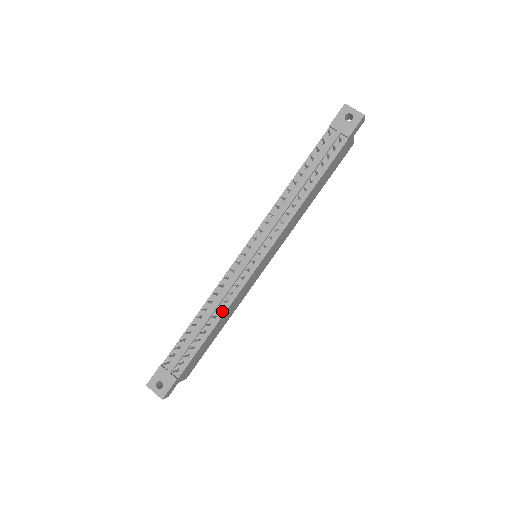
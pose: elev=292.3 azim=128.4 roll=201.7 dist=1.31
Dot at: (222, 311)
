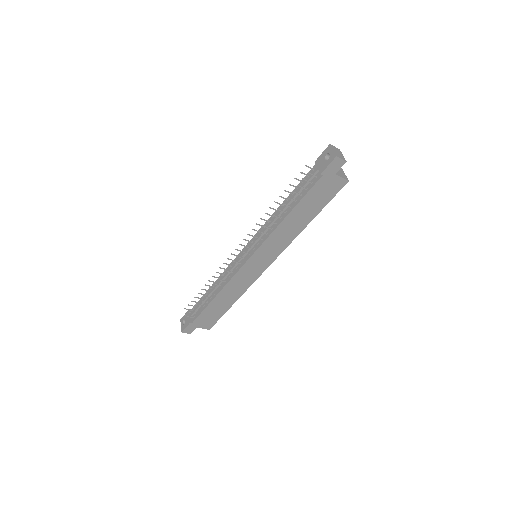
Dot at: (221, 287)
